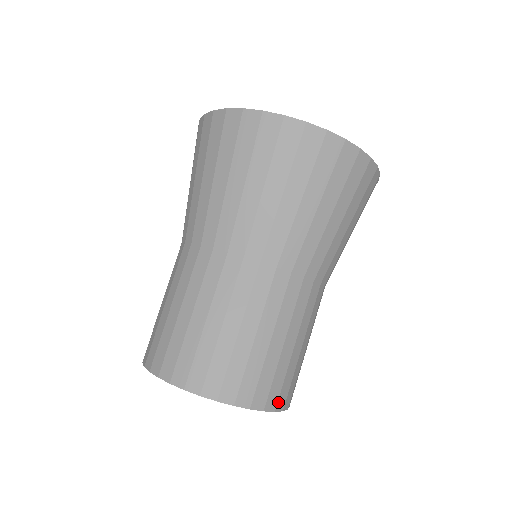
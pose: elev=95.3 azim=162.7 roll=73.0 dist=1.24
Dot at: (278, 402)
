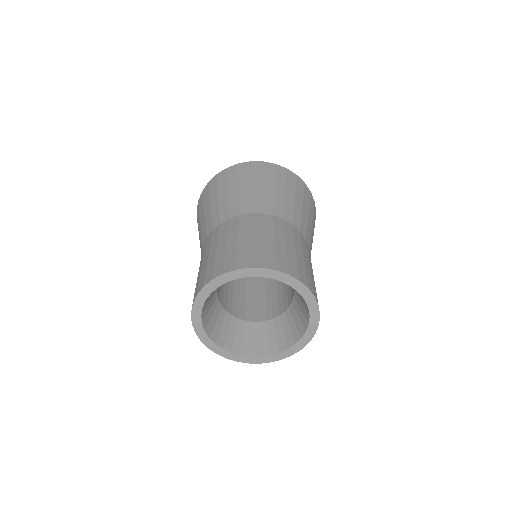
Dot at: (308, 284)
